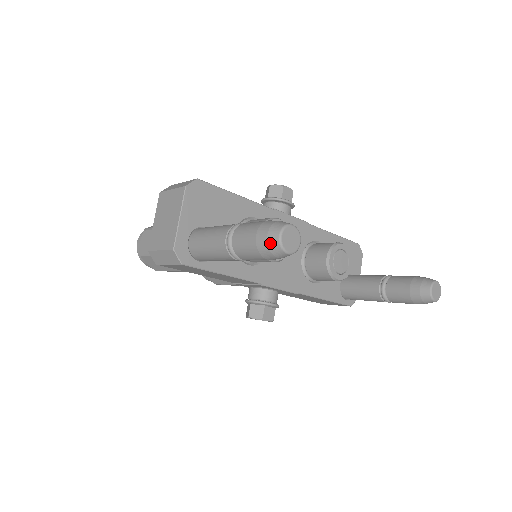
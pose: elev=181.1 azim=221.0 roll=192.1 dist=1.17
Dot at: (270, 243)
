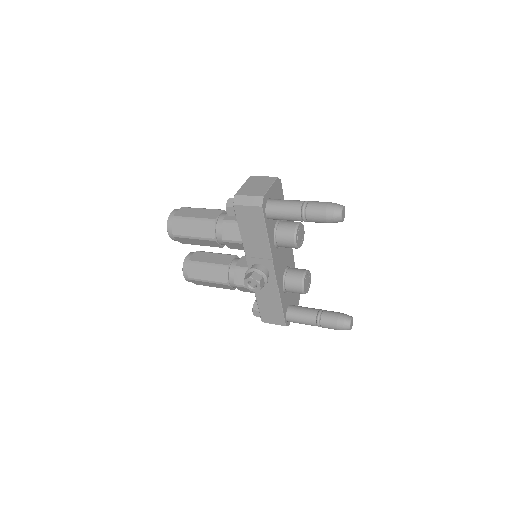
Dot at: (336, 208)
